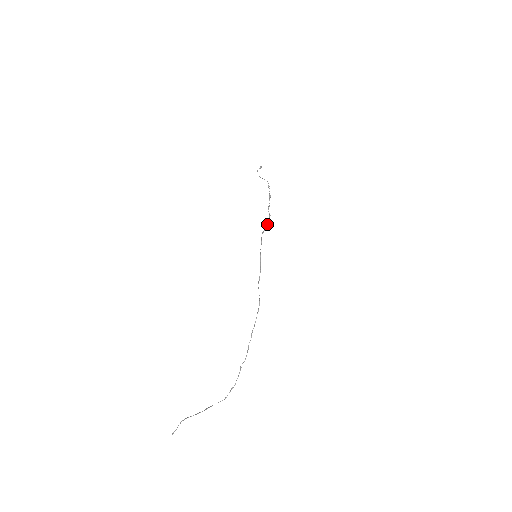
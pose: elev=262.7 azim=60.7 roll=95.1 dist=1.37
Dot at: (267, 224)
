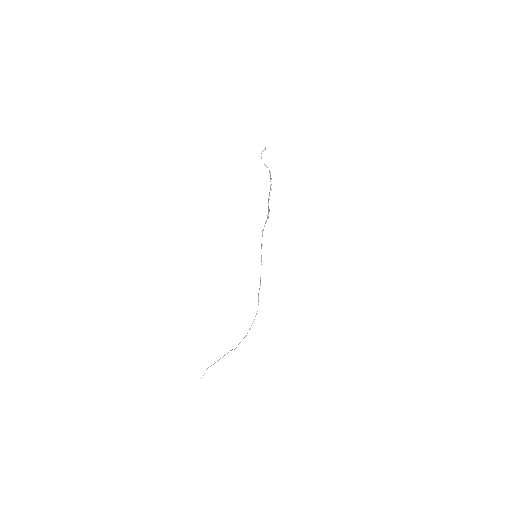
Dot at: (266, 220)
